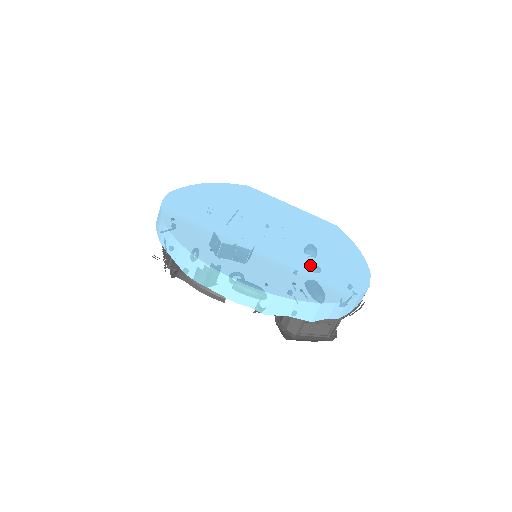
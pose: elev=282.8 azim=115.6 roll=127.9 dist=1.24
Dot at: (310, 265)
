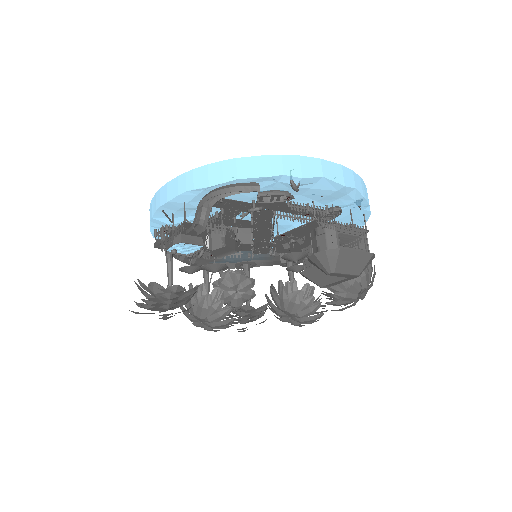
Dot at: occluded
